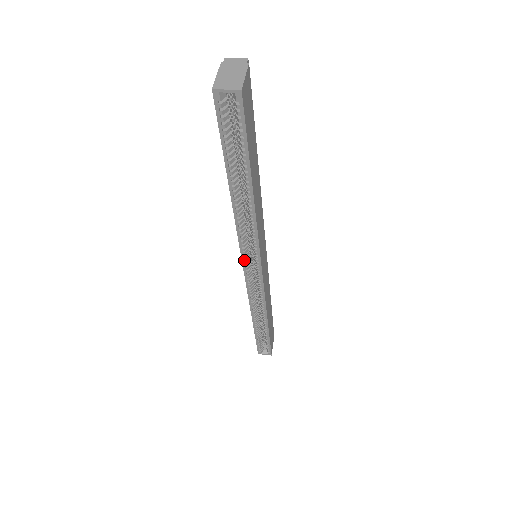
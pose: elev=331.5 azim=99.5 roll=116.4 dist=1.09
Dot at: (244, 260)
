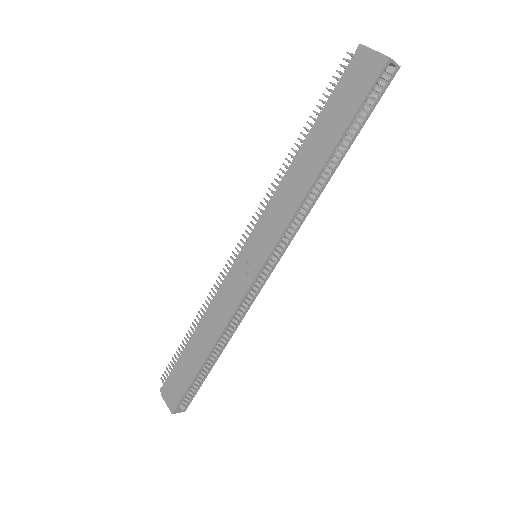
Dot at: occluded
